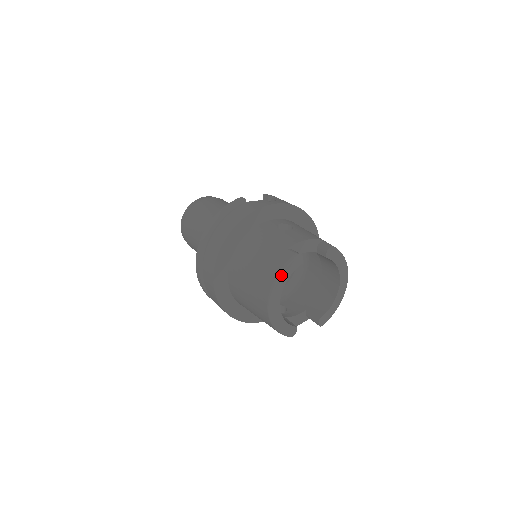
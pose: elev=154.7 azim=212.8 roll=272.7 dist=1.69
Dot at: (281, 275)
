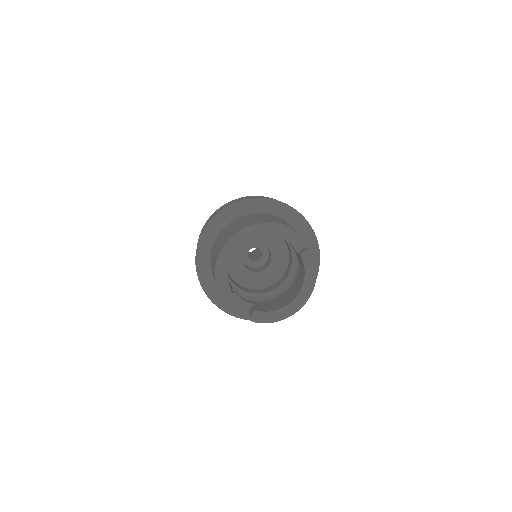
Dot at: (255, 227)
